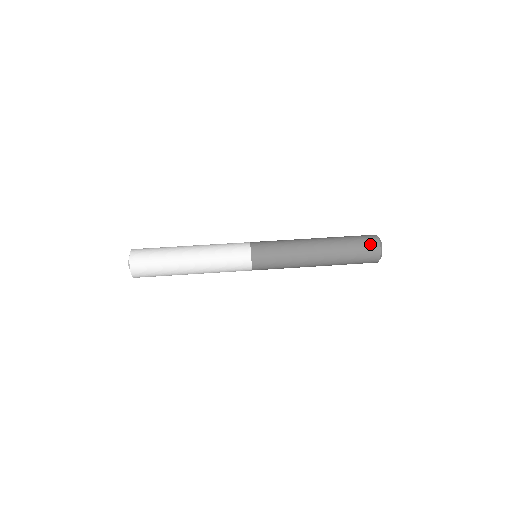
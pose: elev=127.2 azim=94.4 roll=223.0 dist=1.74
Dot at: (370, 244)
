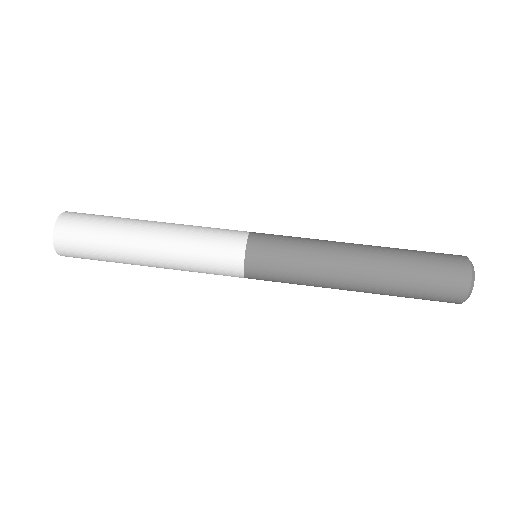
Dot at: (453, 272)
